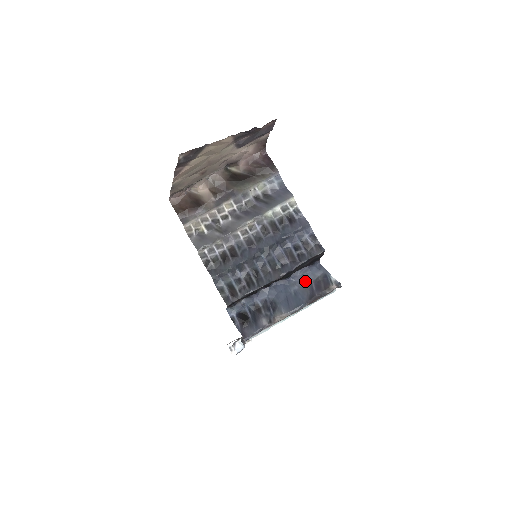
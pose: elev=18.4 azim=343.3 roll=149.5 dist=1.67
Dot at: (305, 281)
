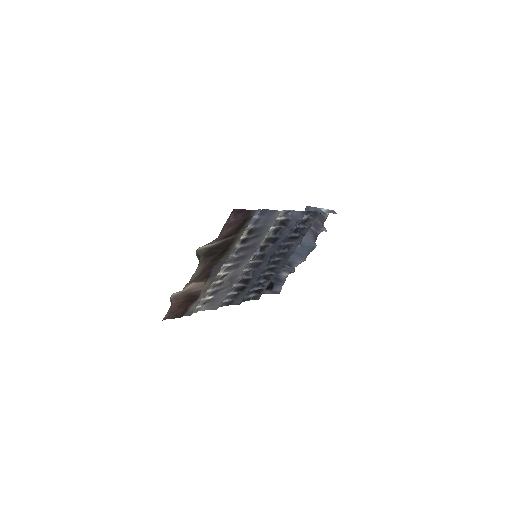
Dot at: occluded
